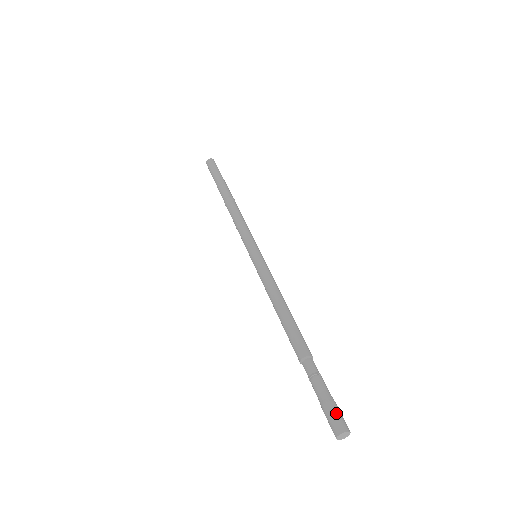
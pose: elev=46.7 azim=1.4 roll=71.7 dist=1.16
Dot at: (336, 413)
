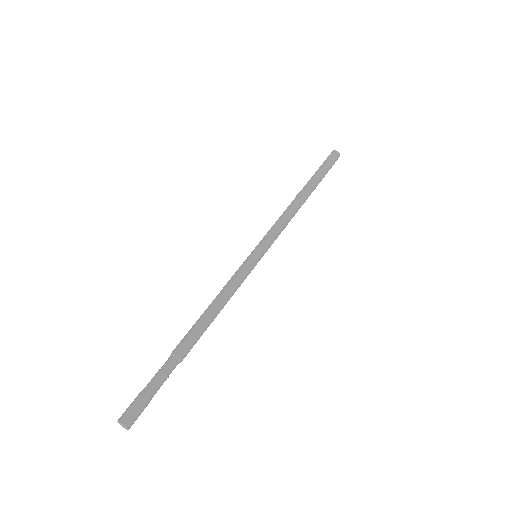
Dot at: (139, 410)
